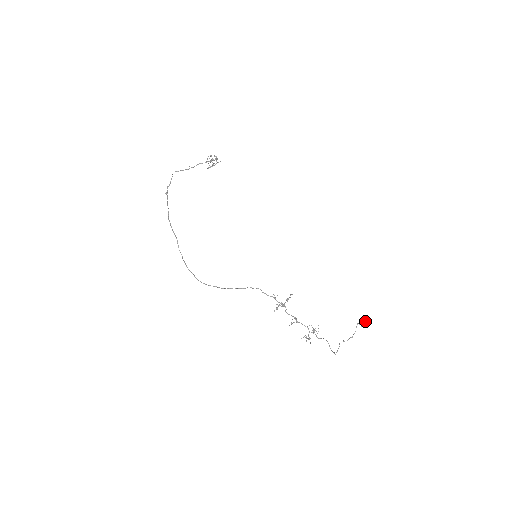
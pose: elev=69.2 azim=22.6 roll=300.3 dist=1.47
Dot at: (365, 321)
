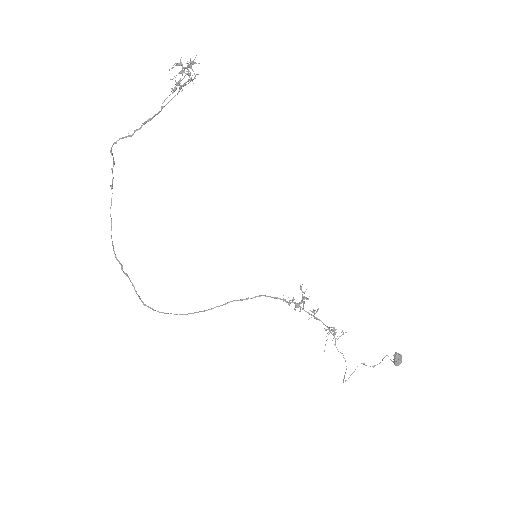
Dot at: (394, 362)
